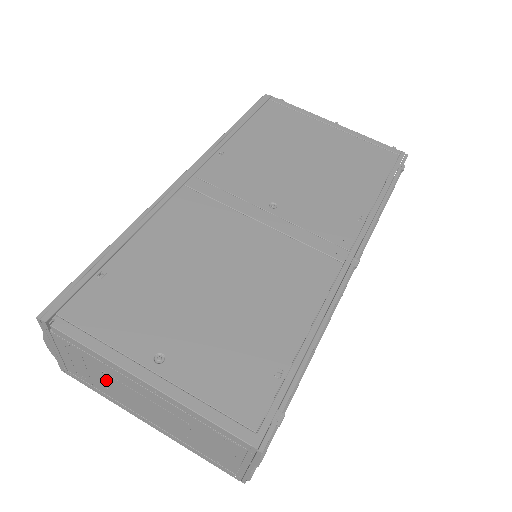
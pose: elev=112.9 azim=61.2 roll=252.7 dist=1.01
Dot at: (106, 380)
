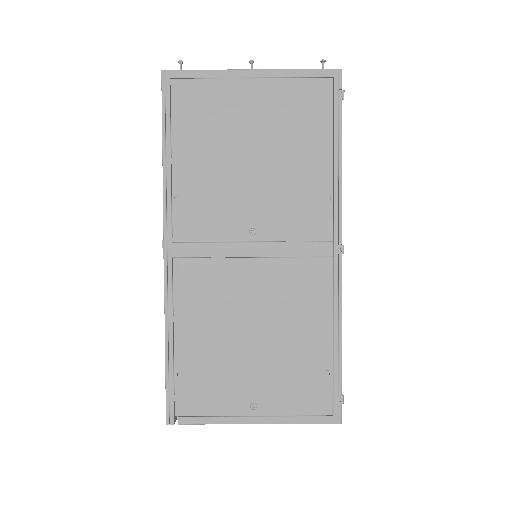
Dot at: occluded
